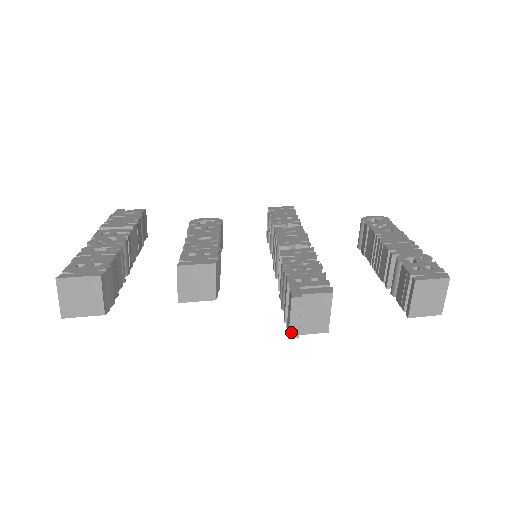
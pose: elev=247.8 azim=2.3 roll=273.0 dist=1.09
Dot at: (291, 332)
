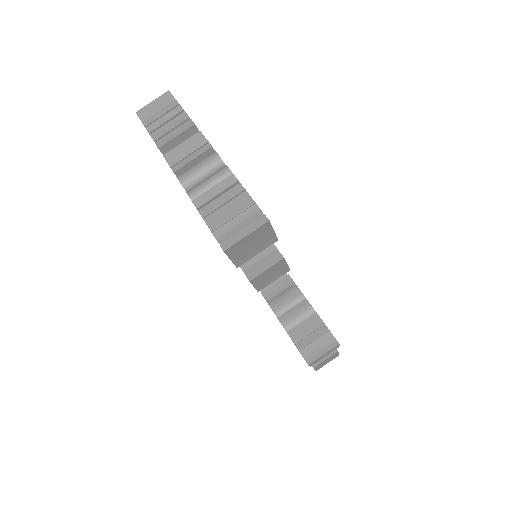
Dot at: (314, 362)
